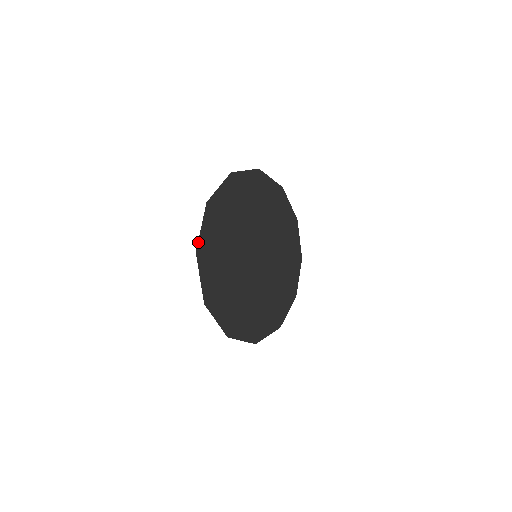
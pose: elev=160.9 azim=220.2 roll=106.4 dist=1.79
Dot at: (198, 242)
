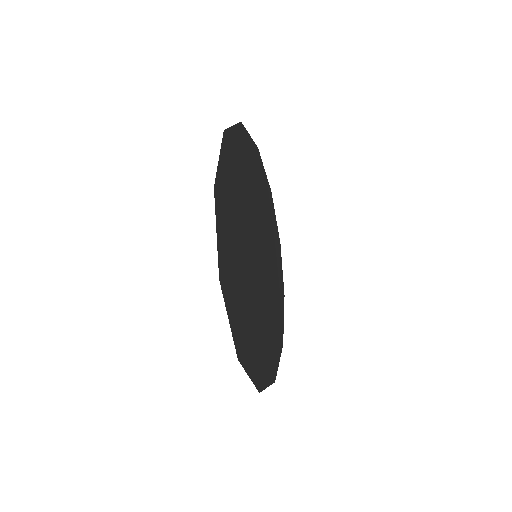
Dot at: (234, 344)
